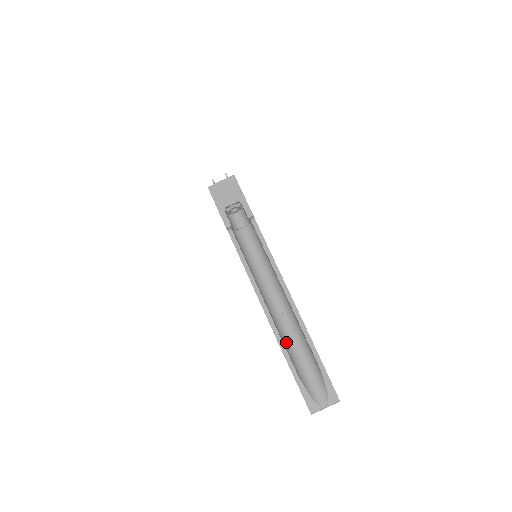
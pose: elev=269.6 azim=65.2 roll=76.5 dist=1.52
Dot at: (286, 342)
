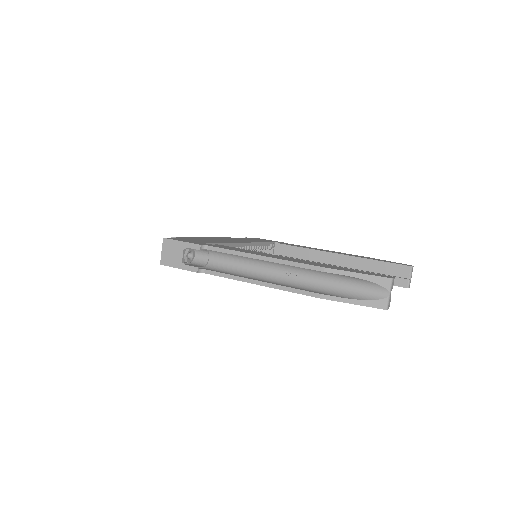
Dot at: (315, 288)
